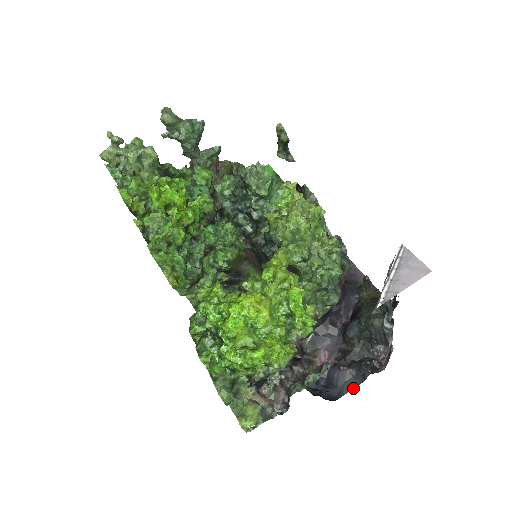
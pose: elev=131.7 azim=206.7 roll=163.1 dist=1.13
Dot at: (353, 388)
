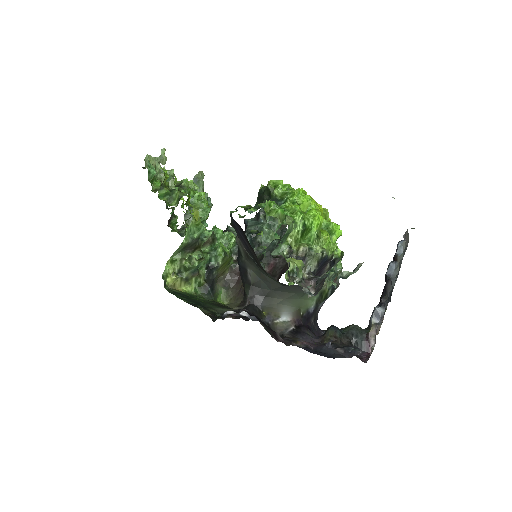
Dot at: occluded
